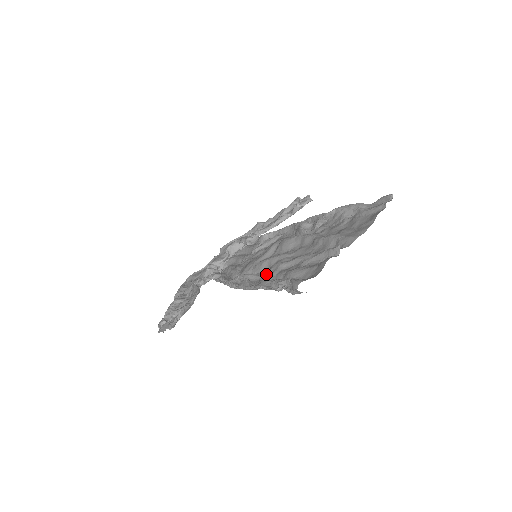
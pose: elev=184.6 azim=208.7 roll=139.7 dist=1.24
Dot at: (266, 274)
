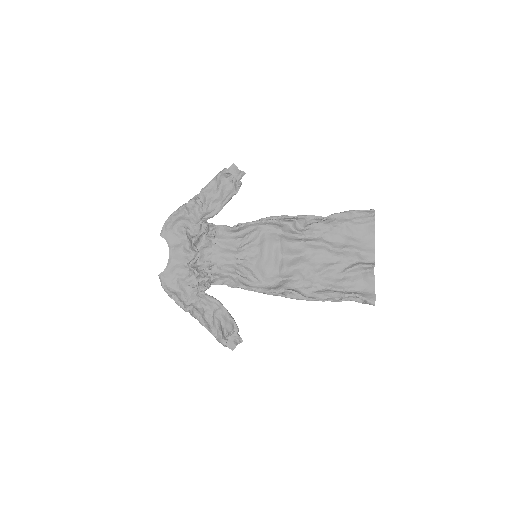
Dot at: (304, 282)
